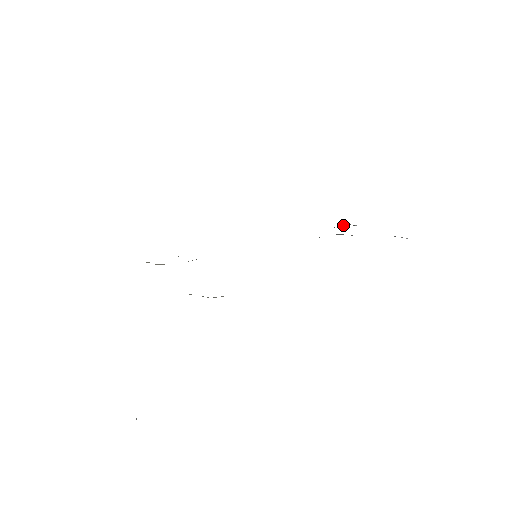
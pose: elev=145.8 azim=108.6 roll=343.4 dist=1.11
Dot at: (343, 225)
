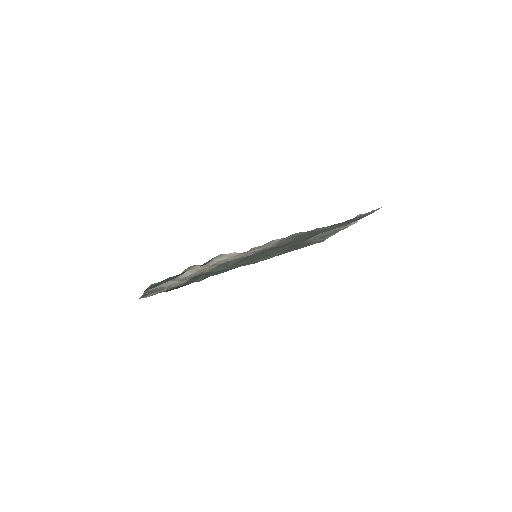
Dot at: (320, 239)
